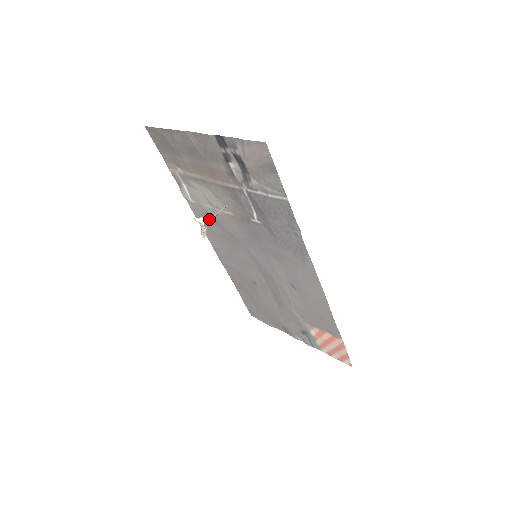
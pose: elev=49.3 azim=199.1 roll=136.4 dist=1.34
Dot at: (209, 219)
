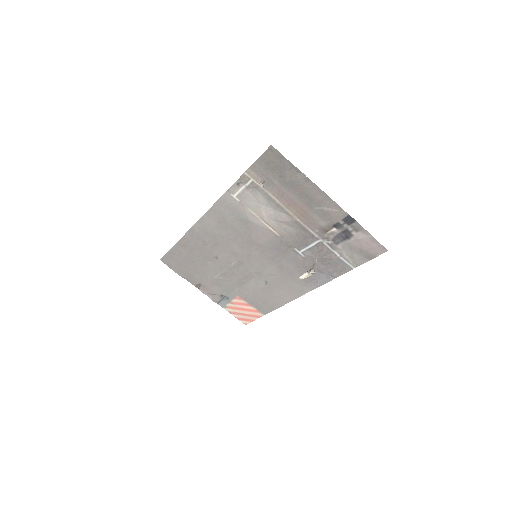
Dot at: (312, 268)
